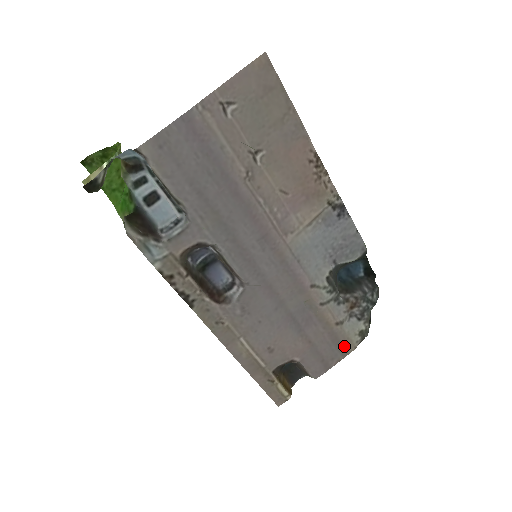
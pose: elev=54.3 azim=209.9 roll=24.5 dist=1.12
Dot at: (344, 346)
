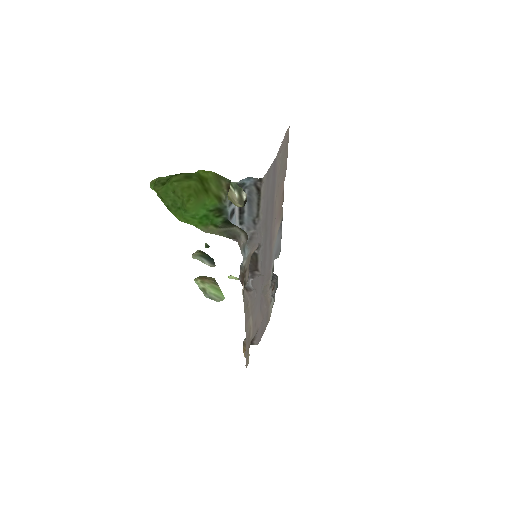
Dot at: (268, 318)
